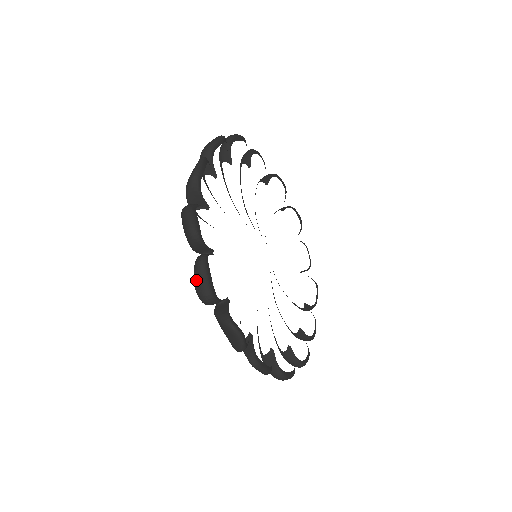
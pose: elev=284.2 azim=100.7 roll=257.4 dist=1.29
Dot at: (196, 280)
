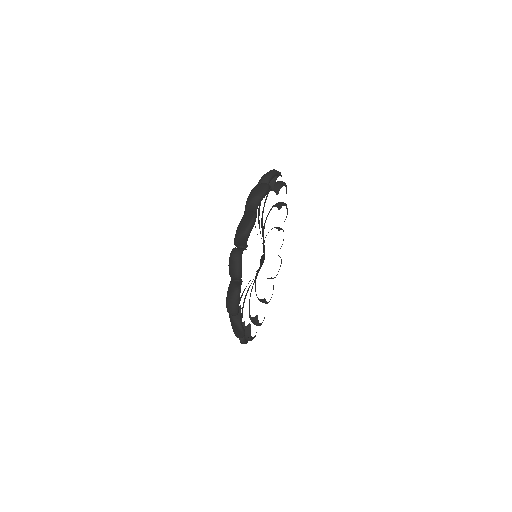
Dot at: (230, 303)
